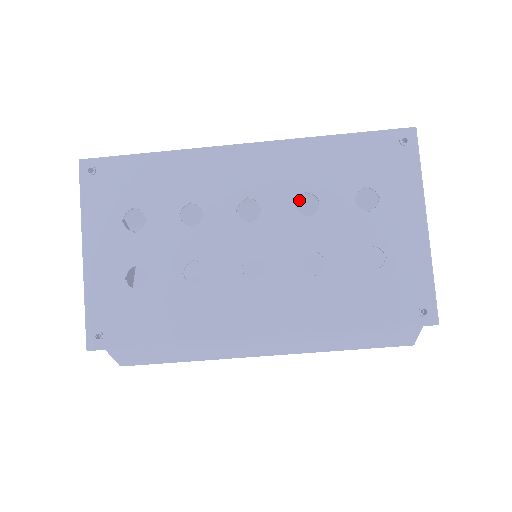
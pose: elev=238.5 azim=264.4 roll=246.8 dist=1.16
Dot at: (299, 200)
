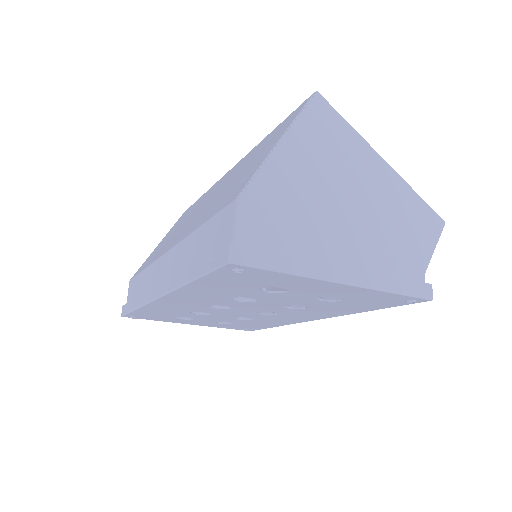
Dot at: occluded
